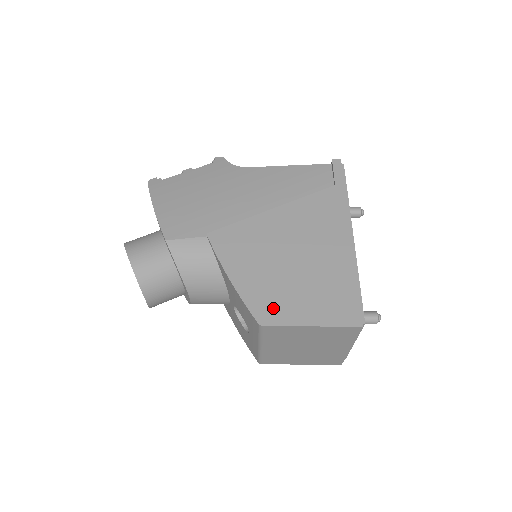
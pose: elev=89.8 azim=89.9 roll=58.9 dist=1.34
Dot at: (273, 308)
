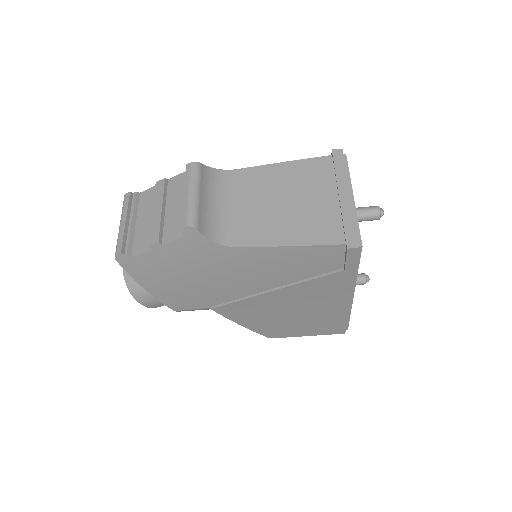
Dot at: (279, 333)
